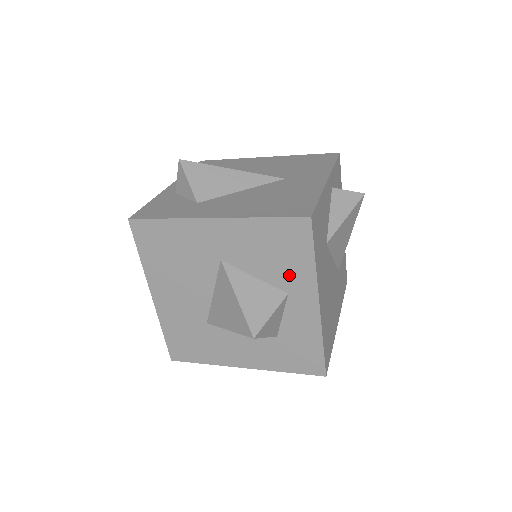
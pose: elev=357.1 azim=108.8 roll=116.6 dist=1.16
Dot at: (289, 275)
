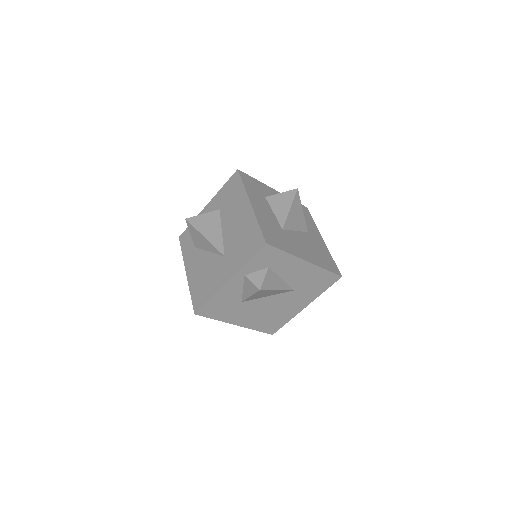
Dot at: occluded
